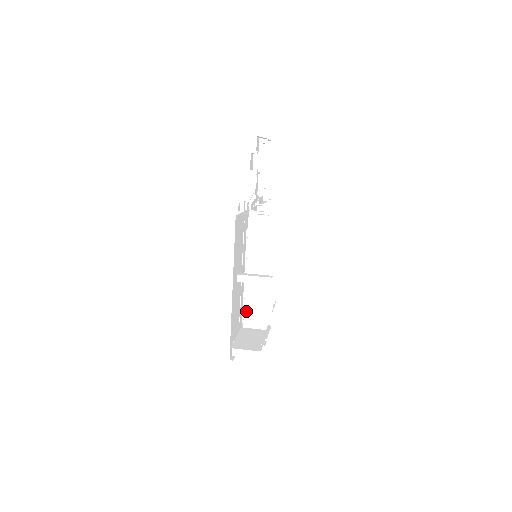
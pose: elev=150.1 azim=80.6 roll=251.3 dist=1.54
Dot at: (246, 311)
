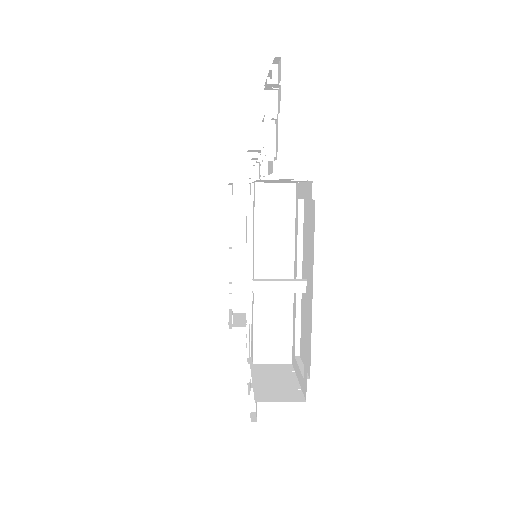
Dot at: (256, 338)
